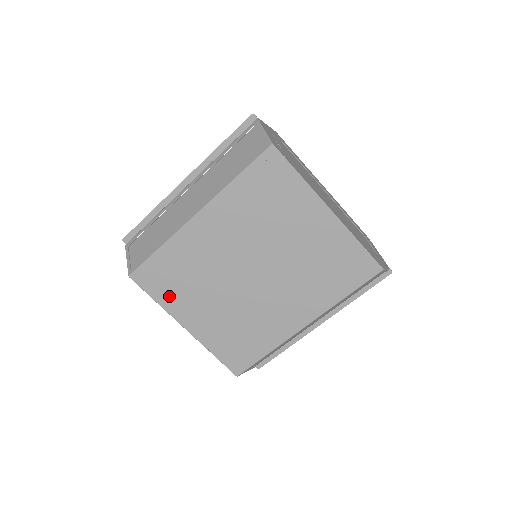
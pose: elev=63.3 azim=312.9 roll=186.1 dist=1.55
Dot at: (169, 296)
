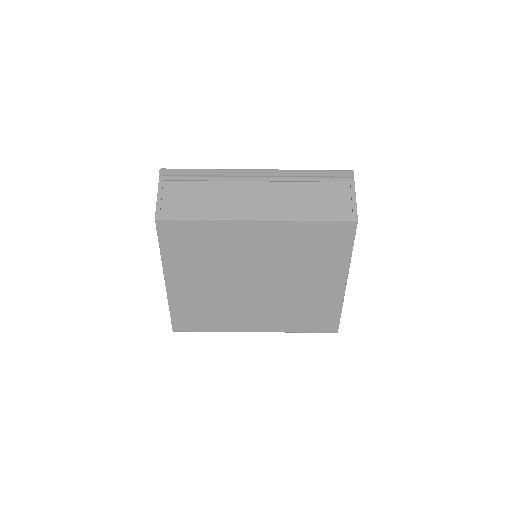
Dot at: (176, 254)
